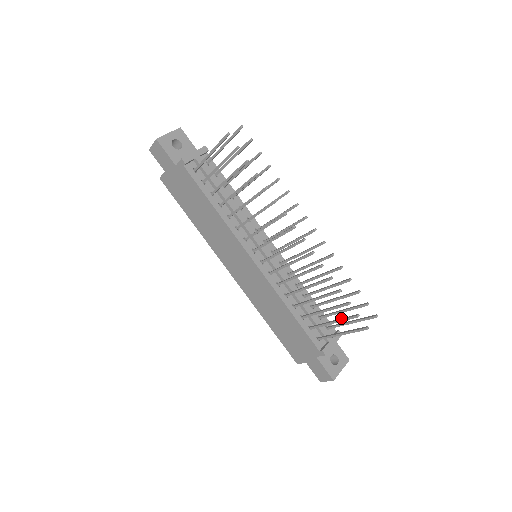
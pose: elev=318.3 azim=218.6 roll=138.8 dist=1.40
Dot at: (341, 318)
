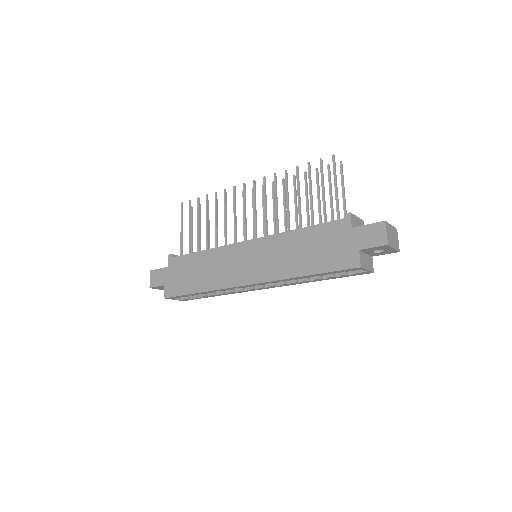
Dot at: (321, 181)
